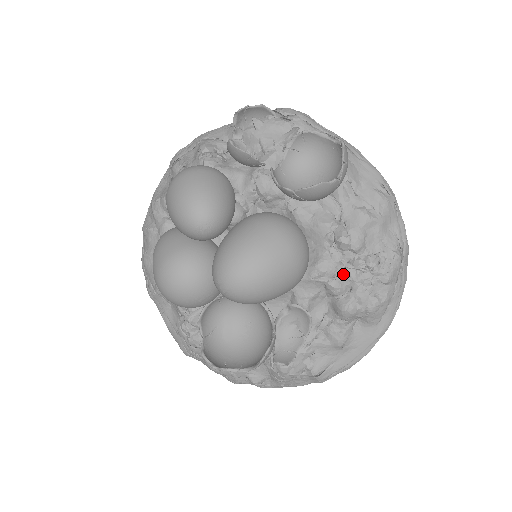
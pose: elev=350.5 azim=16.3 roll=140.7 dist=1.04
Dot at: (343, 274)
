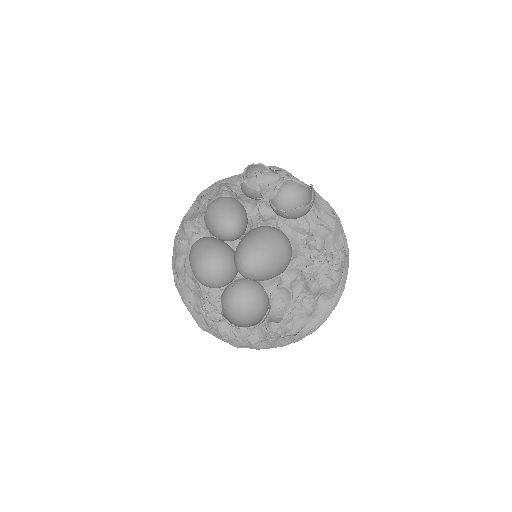
Dot at: (312, 265)
